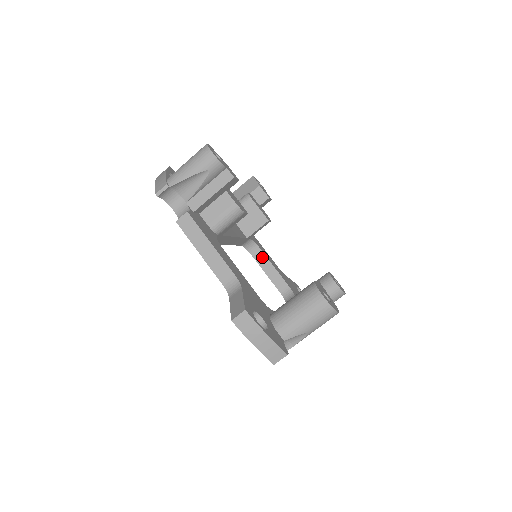
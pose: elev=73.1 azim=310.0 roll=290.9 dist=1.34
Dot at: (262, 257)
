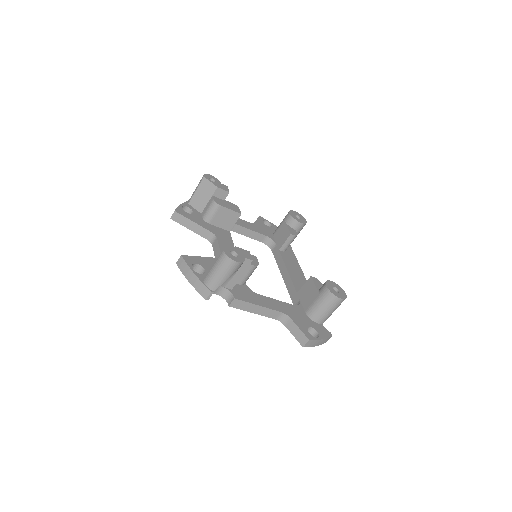
Dot at: (239, 228)
